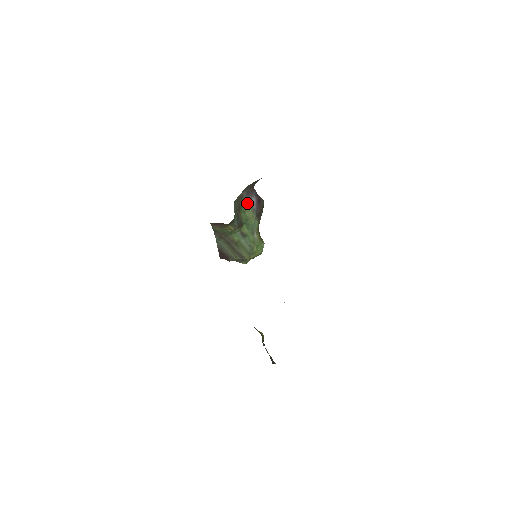
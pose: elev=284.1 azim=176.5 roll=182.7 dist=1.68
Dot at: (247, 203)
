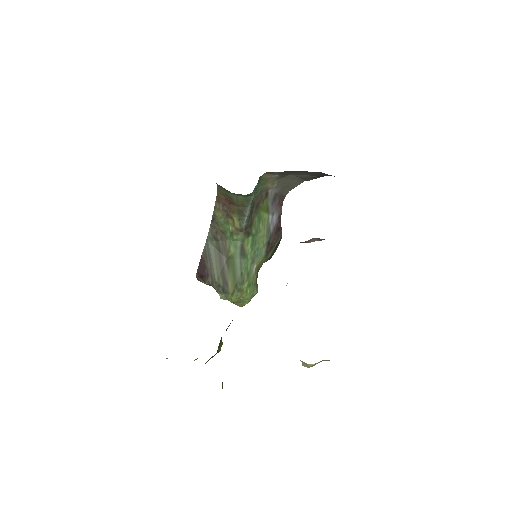
Dot at: (267, 213)
